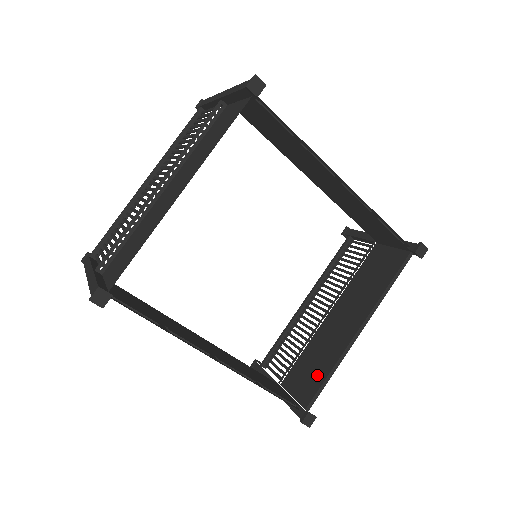
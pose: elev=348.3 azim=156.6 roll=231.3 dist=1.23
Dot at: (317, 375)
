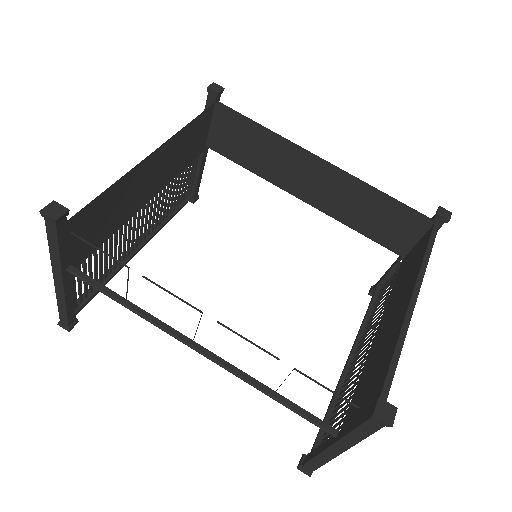
Dot at: (380, 372)
